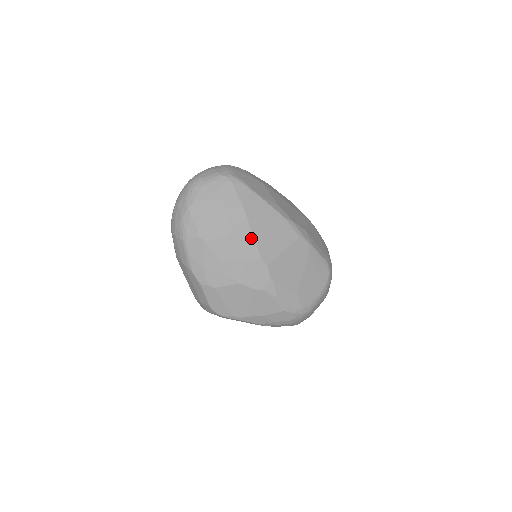
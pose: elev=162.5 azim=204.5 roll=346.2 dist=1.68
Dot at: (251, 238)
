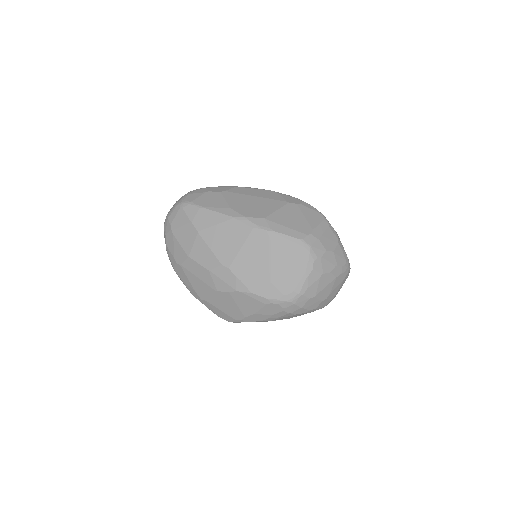
Dot at: (207, 249)
